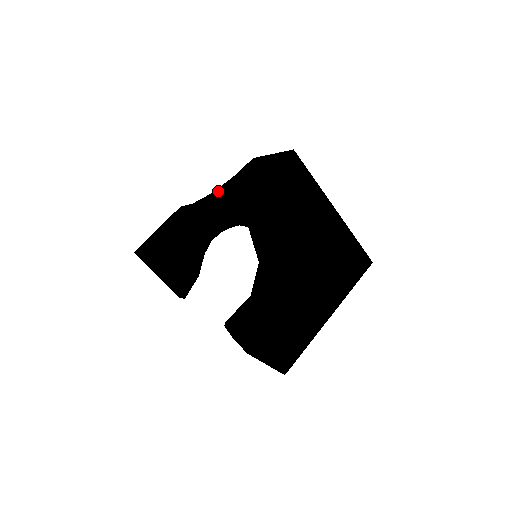
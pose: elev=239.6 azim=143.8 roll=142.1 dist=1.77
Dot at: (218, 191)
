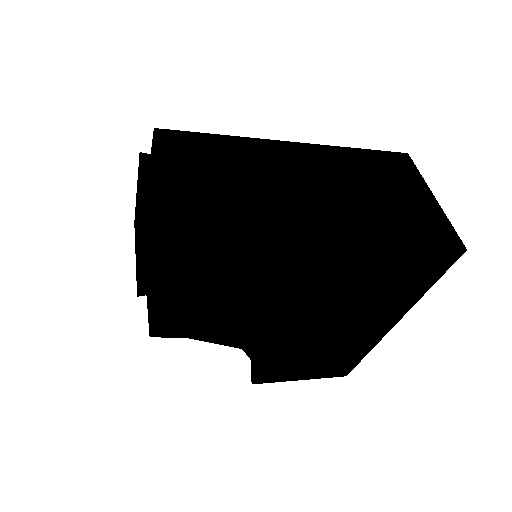
Dot at: (145, 197)
